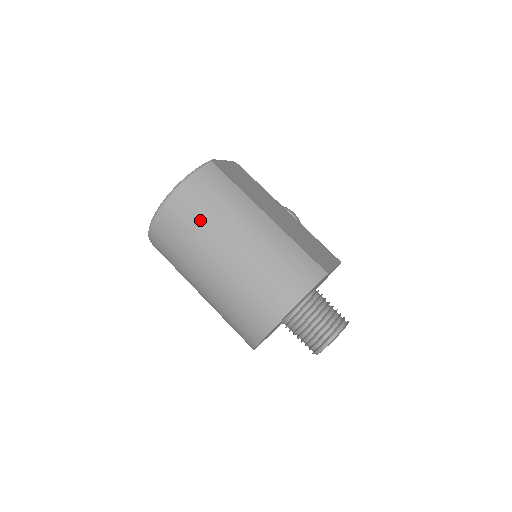
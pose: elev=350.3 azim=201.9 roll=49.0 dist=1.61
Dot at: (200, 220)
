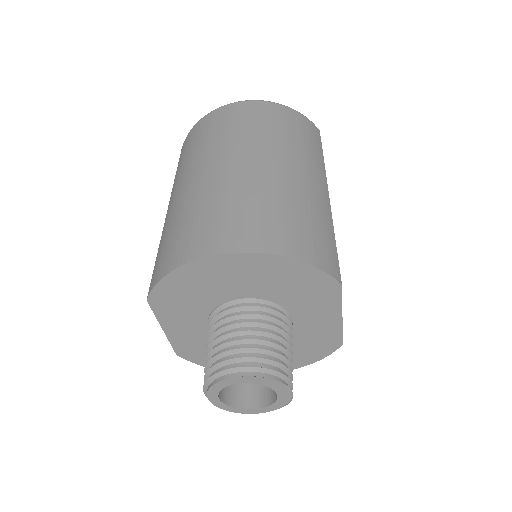
Dot at: (265, 128)
